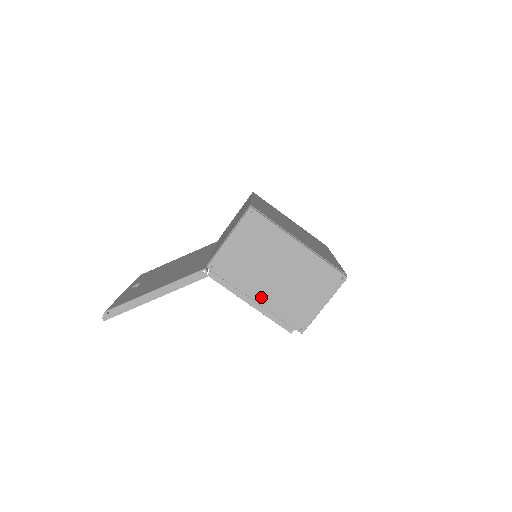
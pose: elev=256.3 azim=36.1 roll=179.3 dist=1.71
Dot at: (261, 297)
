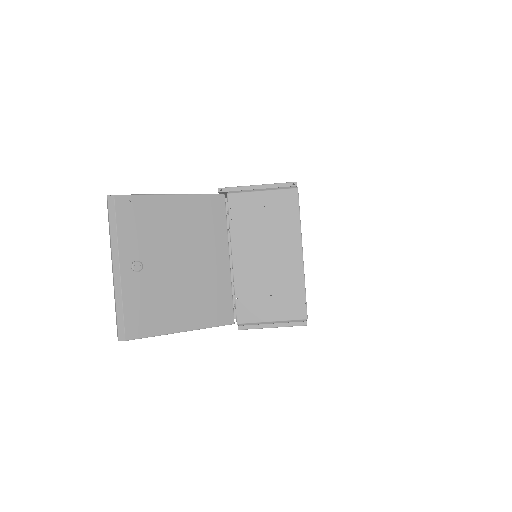
Dot at: occluded
